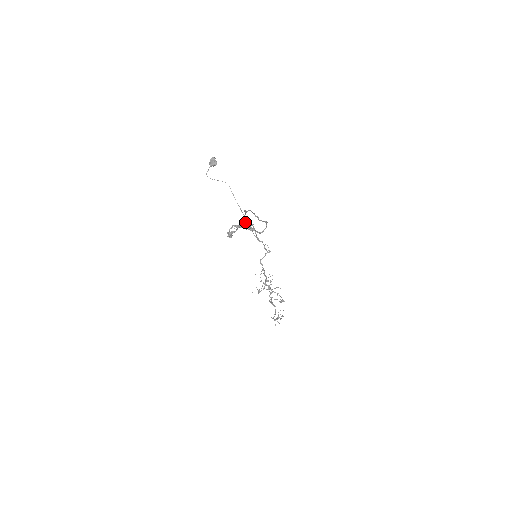
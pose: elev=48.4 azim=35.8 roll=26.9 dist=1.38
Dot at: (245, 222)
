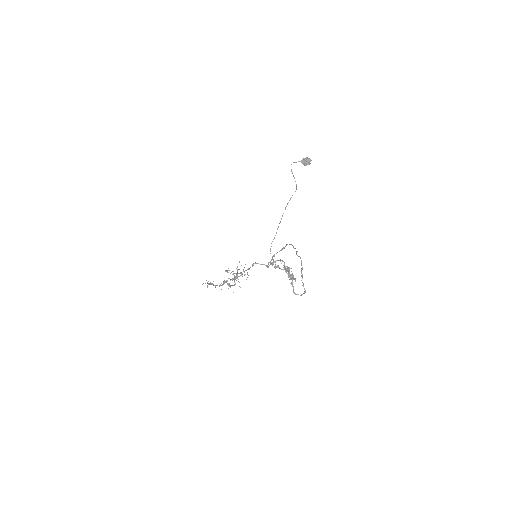
Dot at: occluded
